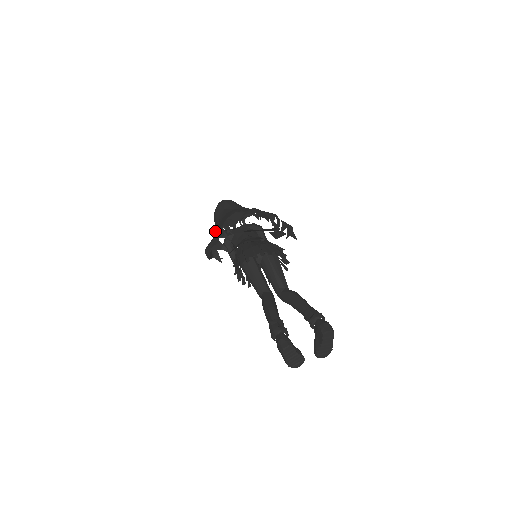
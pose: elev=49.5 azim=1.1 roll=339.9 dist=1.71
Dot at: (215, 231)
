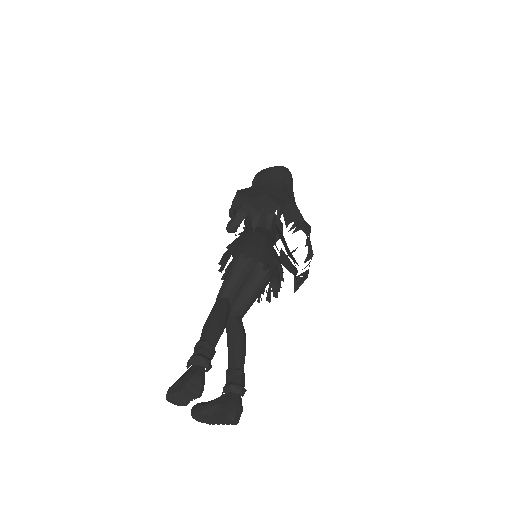
Dot at: (266, 195)
